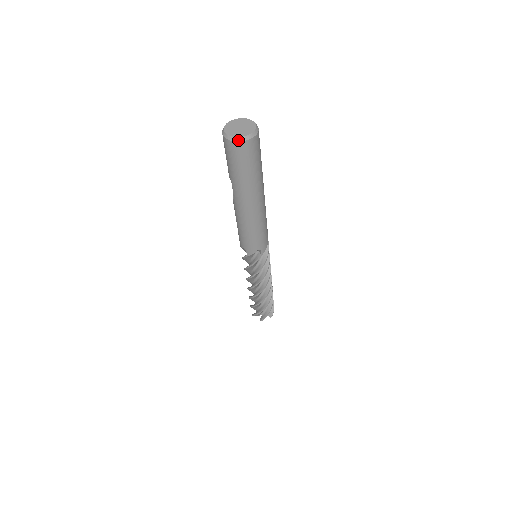
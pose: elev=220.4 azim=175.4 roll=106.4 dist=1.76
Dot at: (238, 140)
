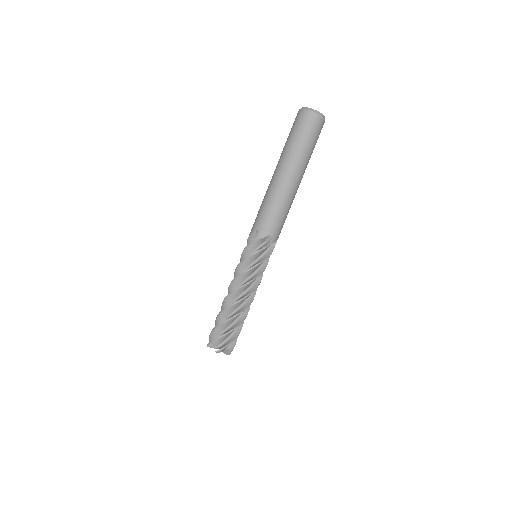
Dot at: (302, 109)
